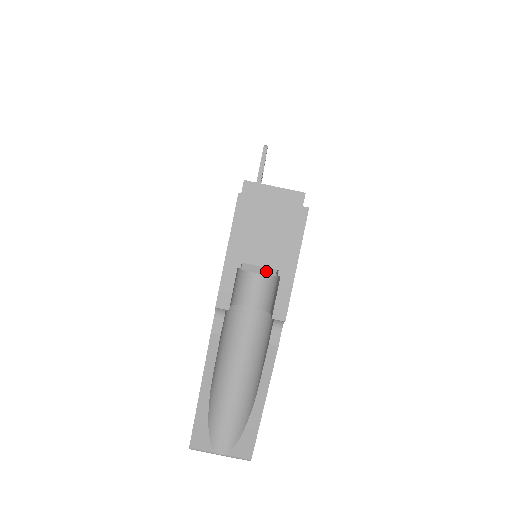
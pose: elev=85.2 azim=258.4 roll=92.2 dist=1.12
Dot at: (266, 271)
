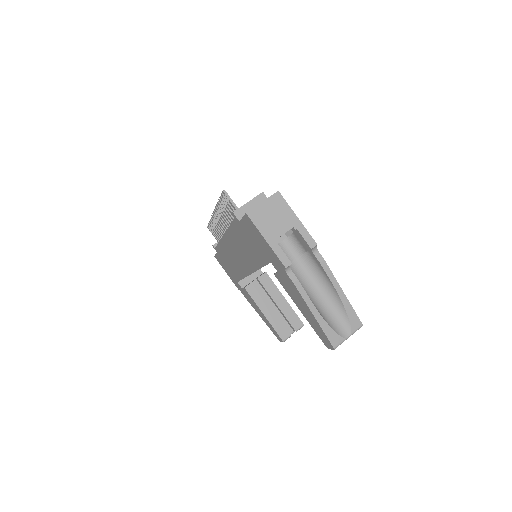
Dot at: (288, 234)
